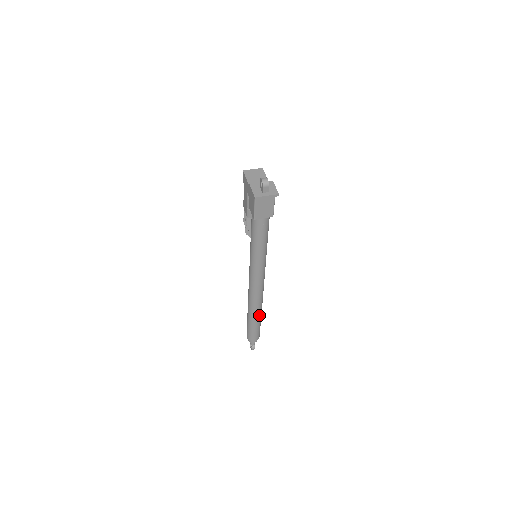
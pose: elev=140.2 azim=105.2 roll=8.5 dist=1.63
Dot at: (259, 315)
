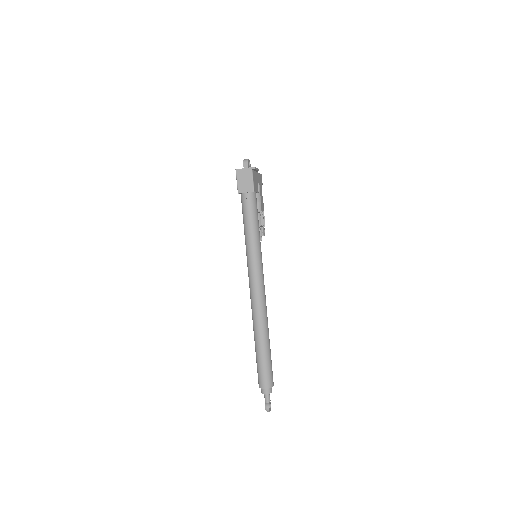
Dot at: (263, 338)
